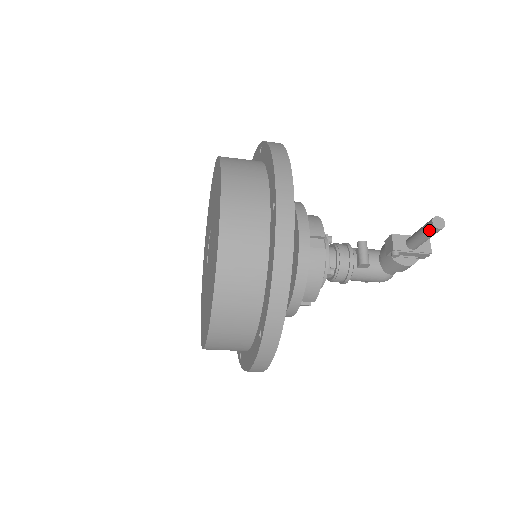
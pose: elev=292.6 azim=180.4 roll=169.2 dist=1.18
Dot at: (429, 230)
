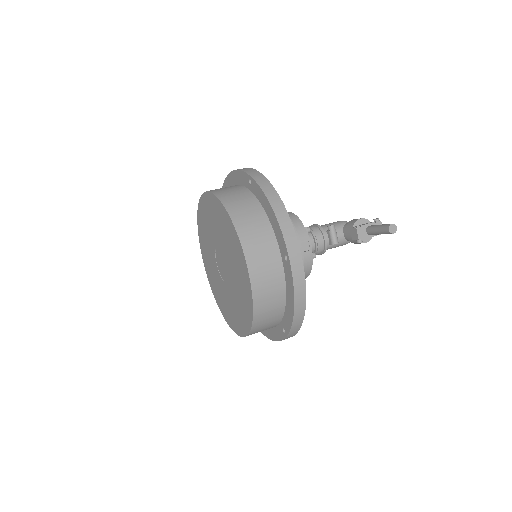
Dot at: (386, 233)
